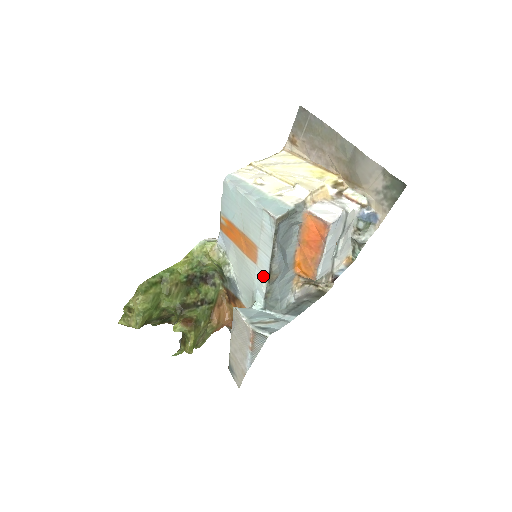
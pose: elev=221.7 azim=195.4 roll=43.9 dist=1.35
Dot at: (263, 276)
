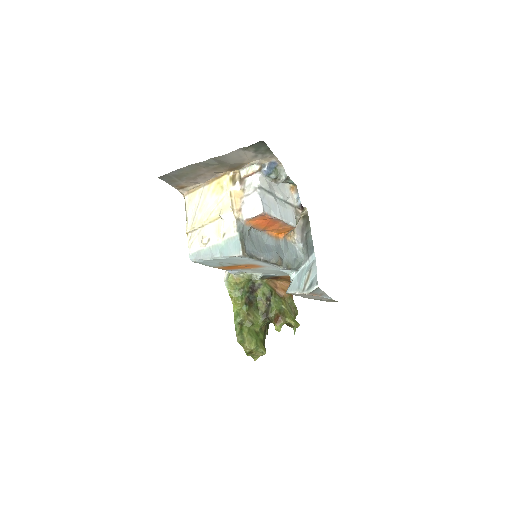
Dot at: (275, 267)
